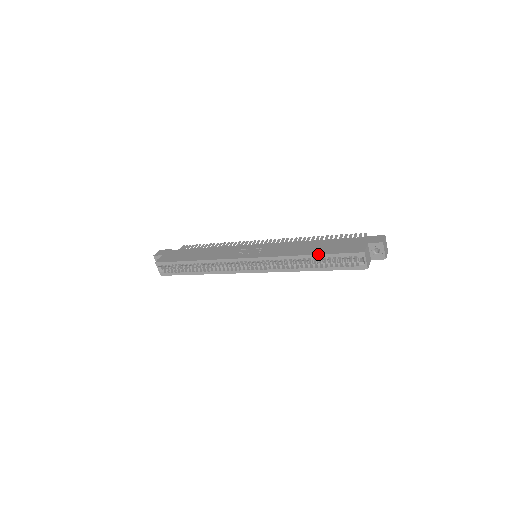
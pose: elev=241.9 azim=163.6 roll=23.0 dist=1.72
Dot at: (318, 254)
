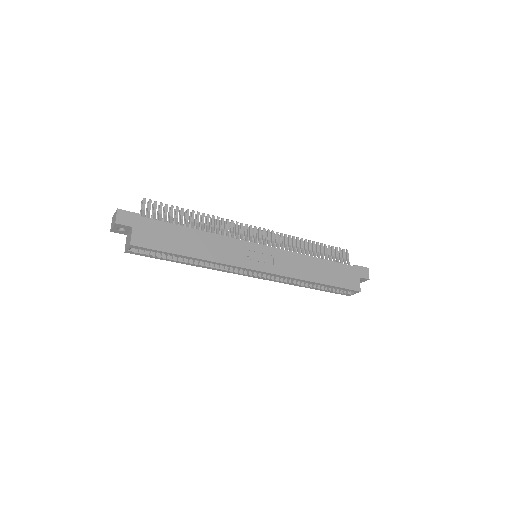
Dot at: (328, 285)
